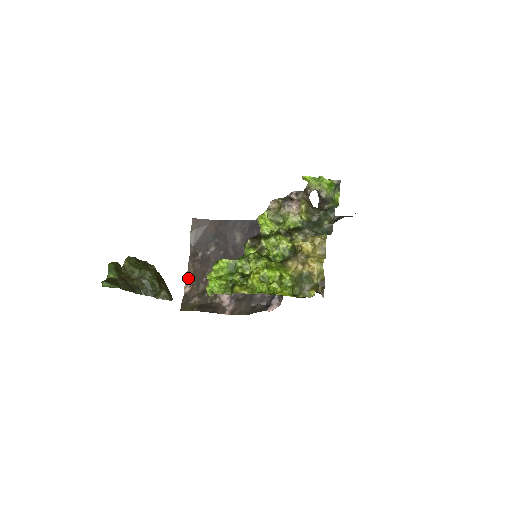
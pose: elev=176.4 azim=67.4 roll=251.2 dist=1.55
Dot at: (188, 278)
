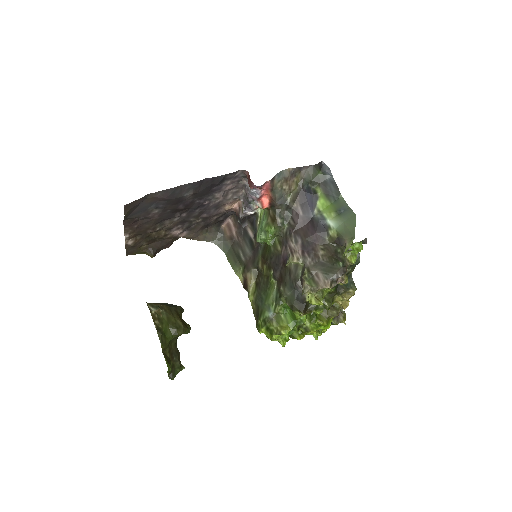
Dot at: (128, 237)
